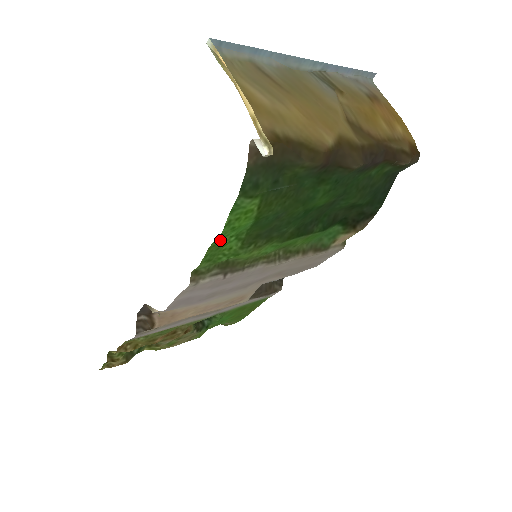
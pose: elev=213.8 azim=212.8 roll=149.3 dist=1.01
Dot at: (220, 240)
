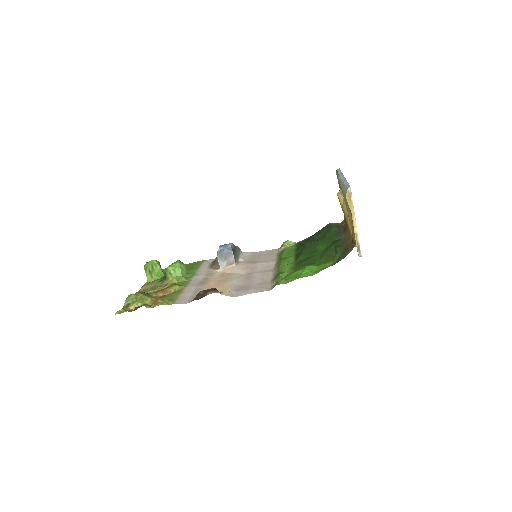
Dot at: (303, 275)
